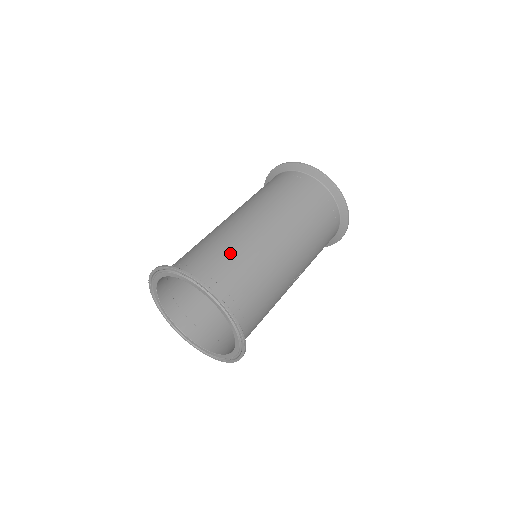
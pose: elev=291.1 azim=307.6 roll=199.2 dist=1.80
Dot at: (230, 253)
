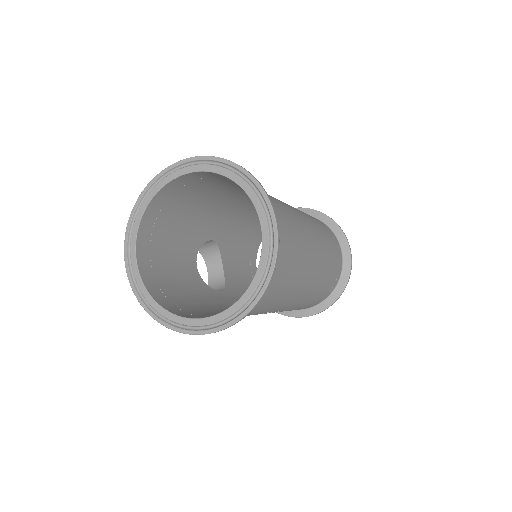
Dot at: (290, 228)
